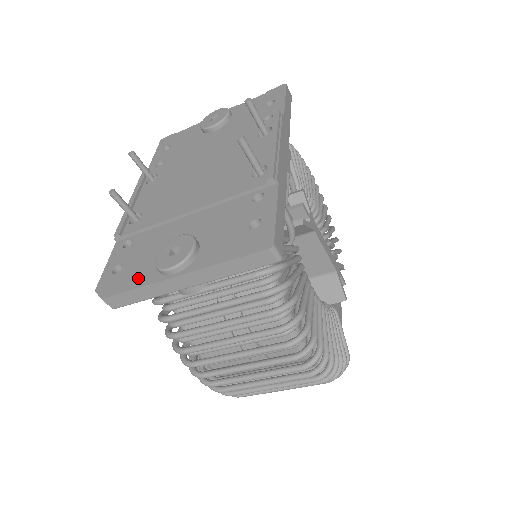
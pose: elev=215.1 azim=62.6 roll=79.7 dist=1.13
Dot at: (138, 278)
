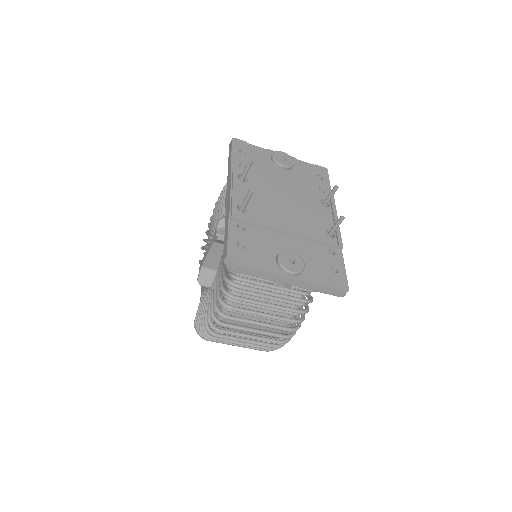
Dot at: (263, 264)
